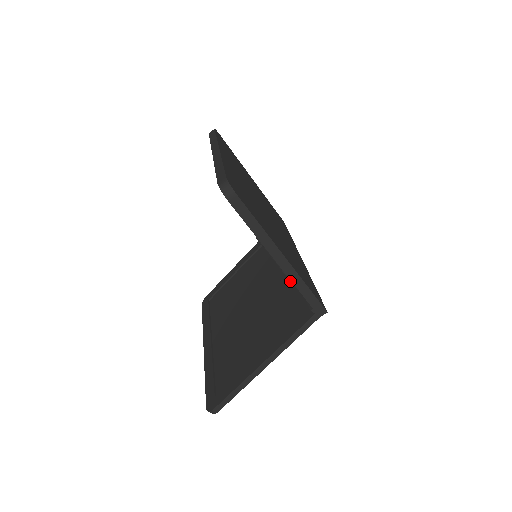
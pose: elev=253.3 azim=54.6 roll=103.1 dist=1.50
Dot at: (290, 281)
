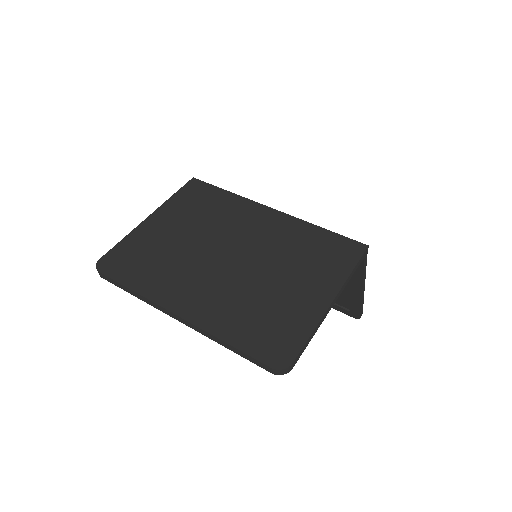
Dot at: occluded
